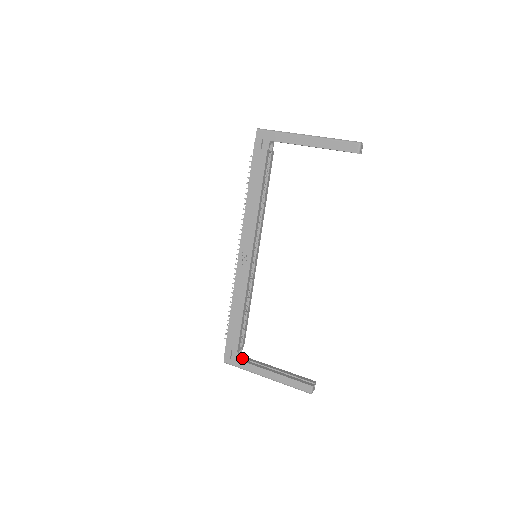
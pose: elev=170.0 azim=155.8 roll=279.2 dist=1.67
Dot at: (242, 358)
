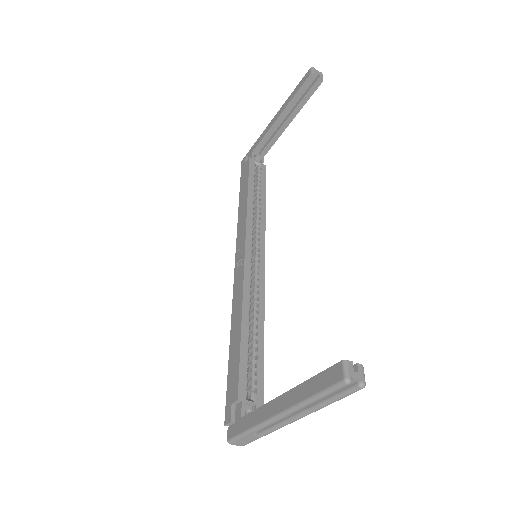
Dot at: occluded
